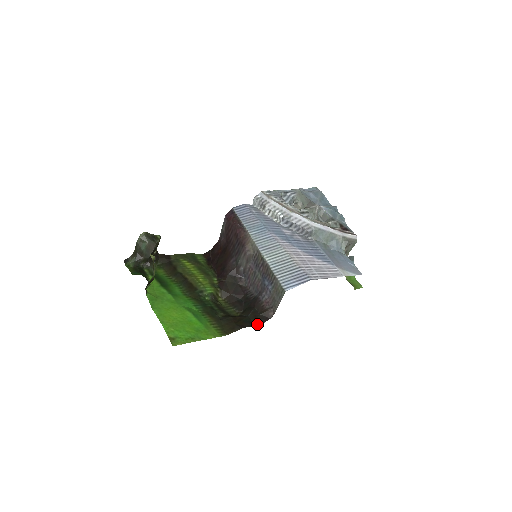
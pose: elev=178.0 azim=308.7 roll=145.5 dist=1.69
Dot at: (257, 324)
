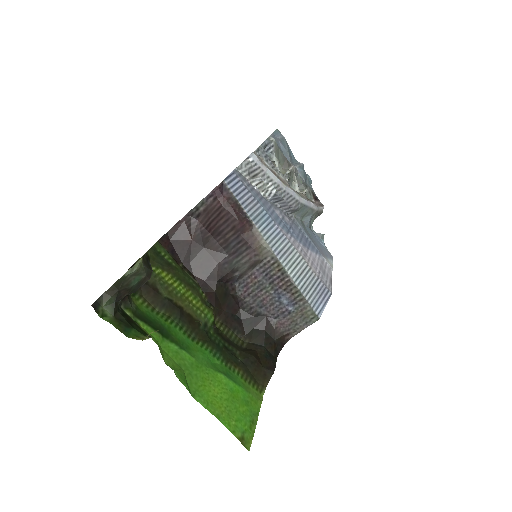
Dot at: (276, 355)
